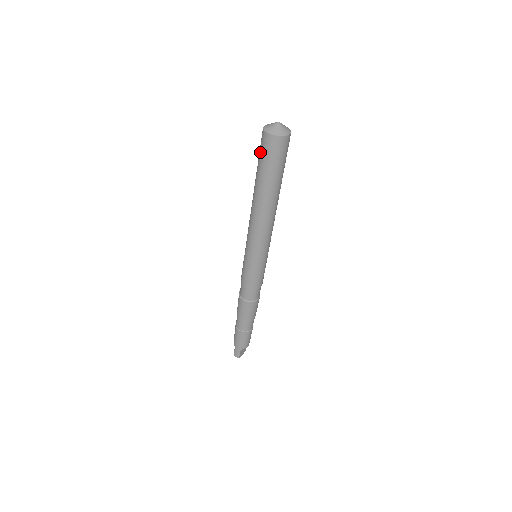
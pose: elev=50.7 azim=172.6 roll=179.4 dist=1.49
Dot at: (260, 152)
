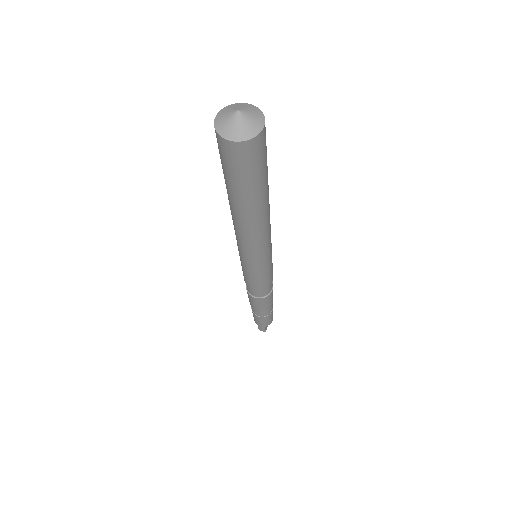
Dot at: (221, 161)
